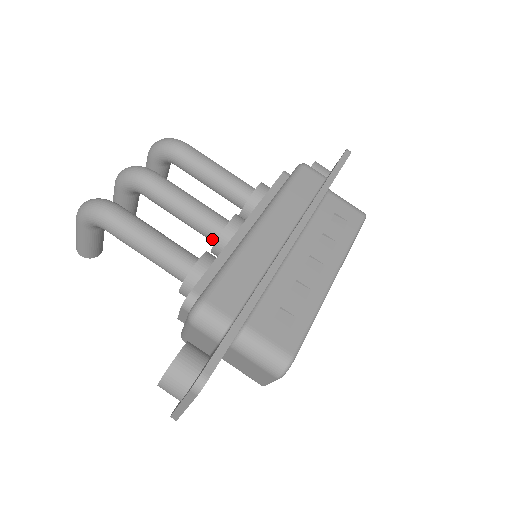
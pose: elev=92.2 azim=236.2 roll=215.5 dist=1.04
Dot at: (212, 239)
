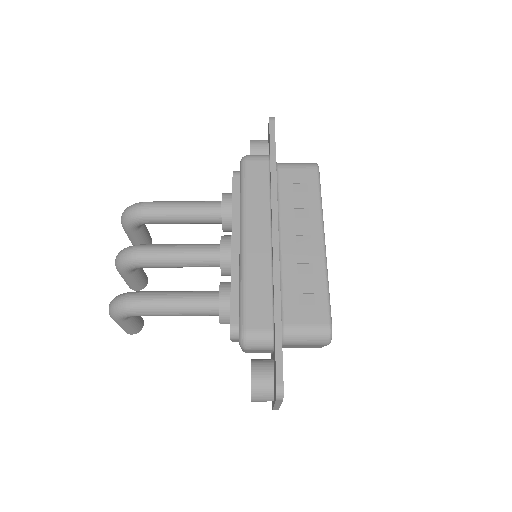
Dot at: occluded
